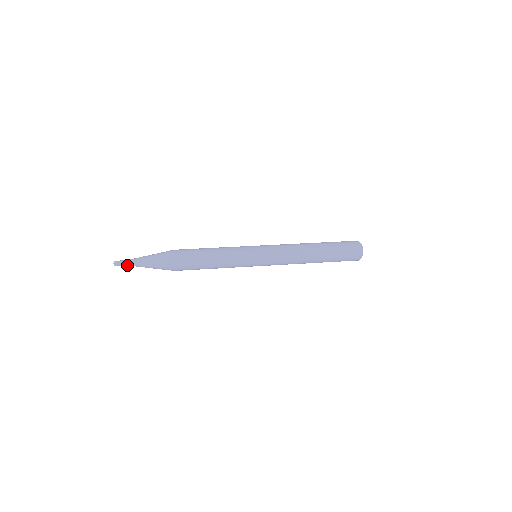
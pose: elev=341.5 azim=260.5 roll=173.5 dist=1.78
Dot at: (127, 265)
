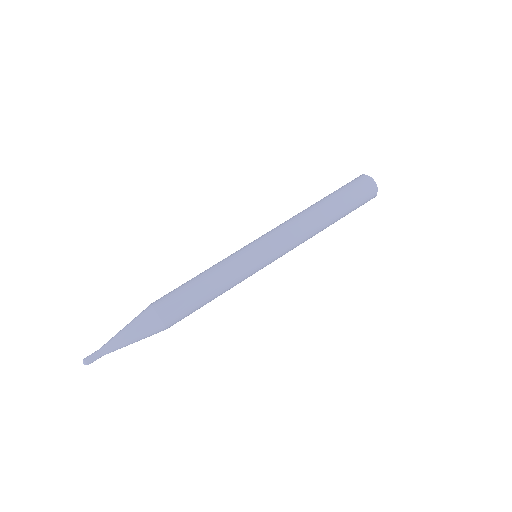
Dot at: occluded
